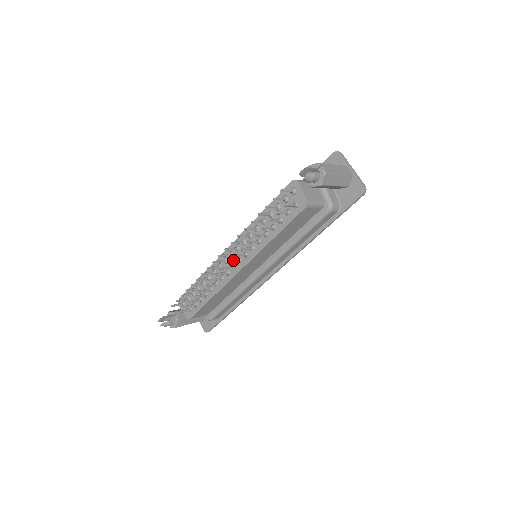
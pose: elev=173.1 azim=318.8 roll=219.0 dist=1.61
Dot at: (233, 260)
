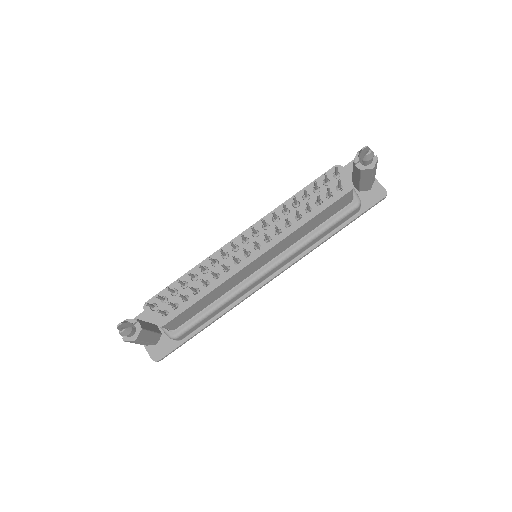
Dot at: (256, 242)
